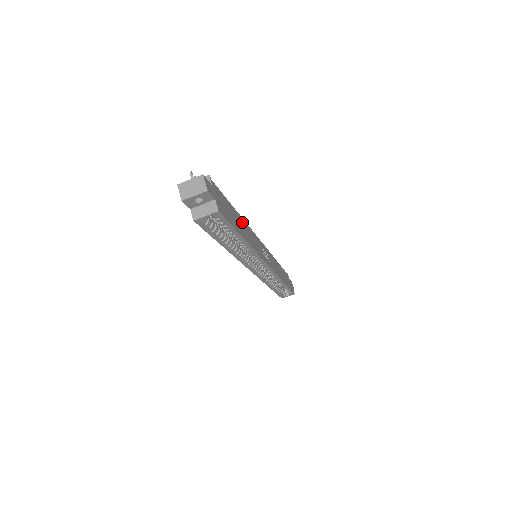
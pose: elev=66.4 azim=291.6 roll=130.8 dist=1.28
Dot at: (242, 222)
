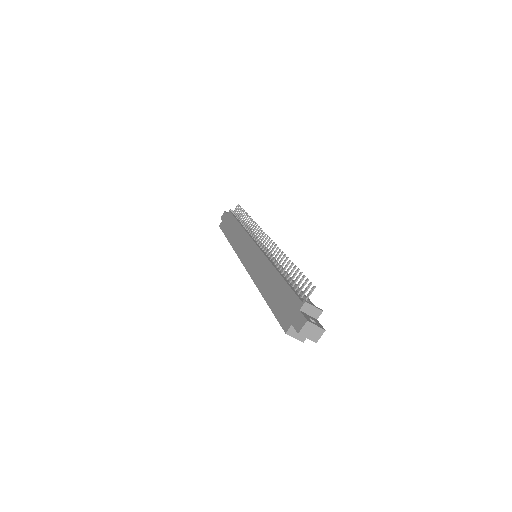
Dot at: occluded
